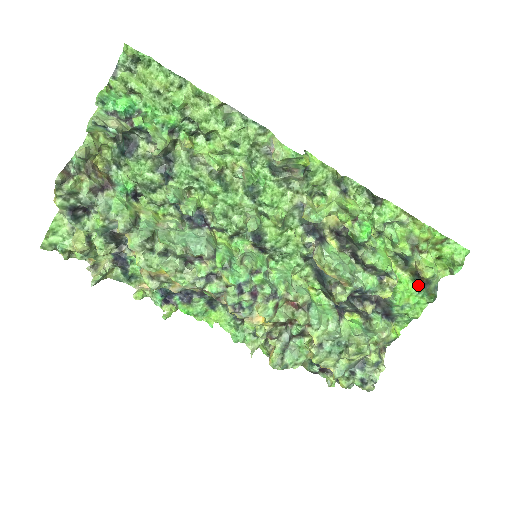
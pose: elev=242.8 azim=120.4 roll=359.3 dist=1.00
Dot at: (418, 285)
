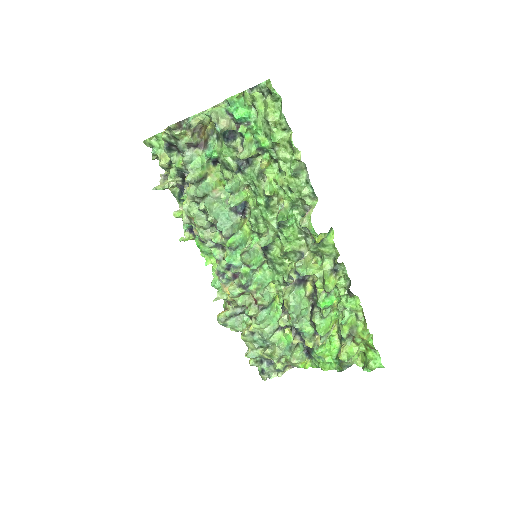
Dot at: occluded
